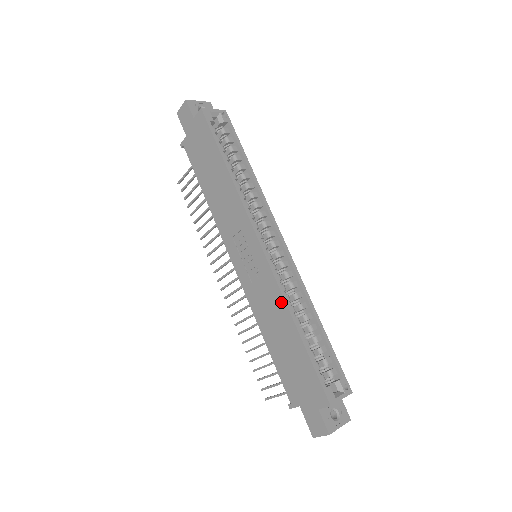
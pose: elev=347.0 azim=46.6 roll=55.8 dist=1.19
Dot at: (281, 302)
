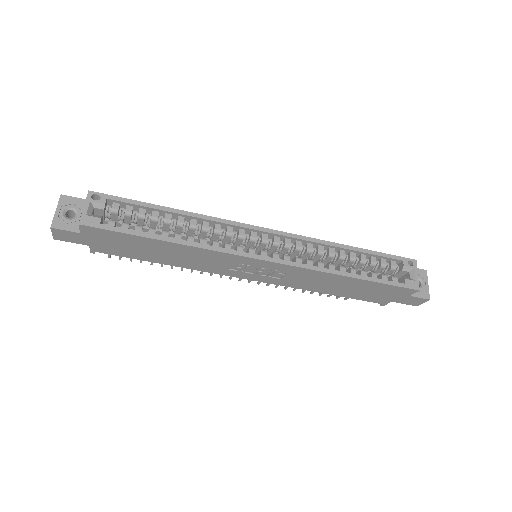
Dot at: (321, 274)
